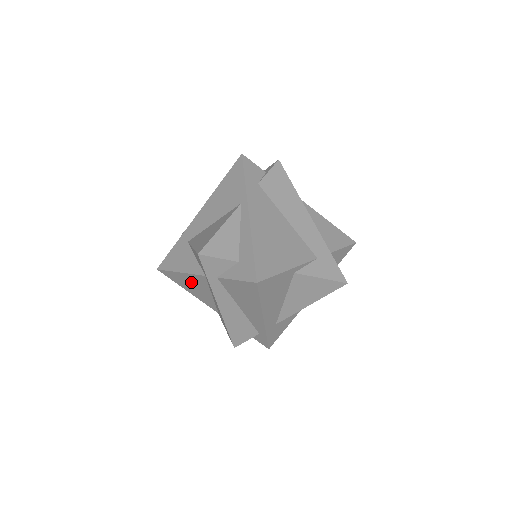
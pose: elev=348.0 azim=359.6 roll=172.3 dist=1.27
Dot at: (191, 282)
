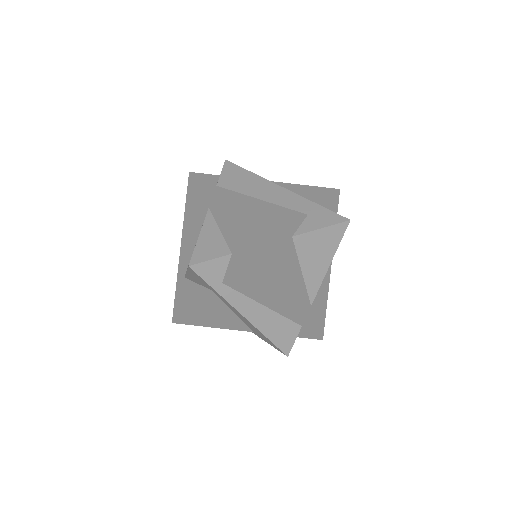
Dot at: (207, 312)
